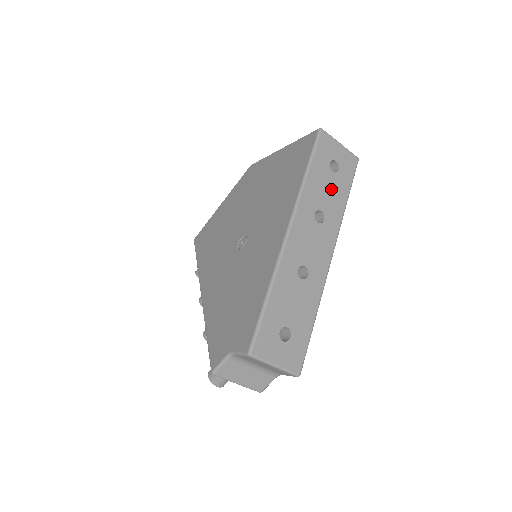
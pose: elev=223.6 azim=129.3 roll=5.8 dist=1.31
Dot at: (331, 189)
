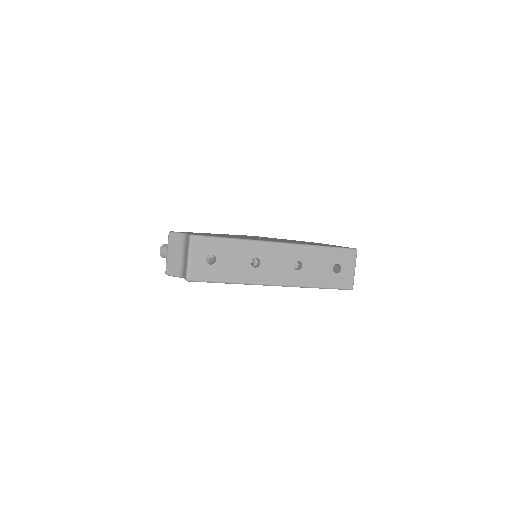
Dot at: (320, 270)
